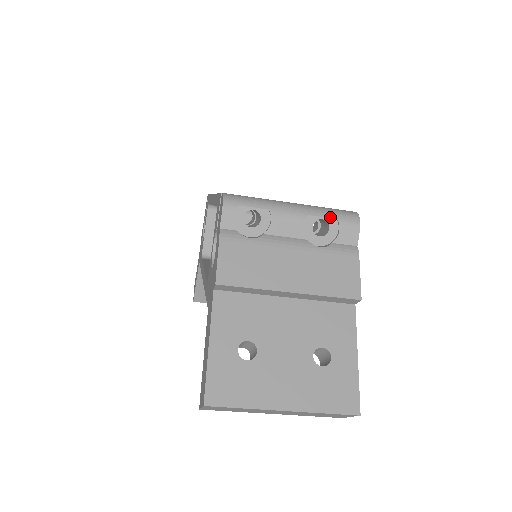
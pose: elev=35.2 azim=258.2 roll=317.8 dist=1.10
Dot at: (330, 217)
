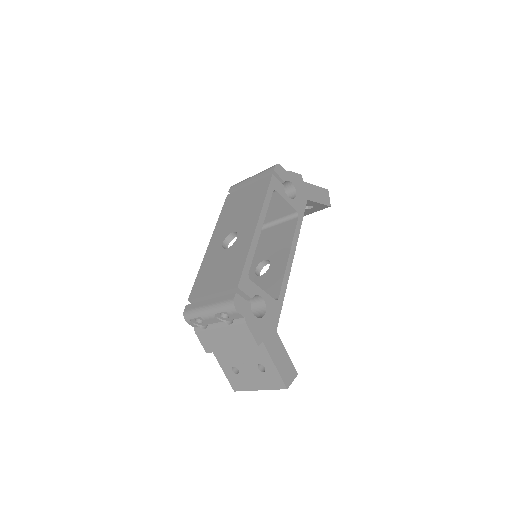
Dot at: (223, 312)
